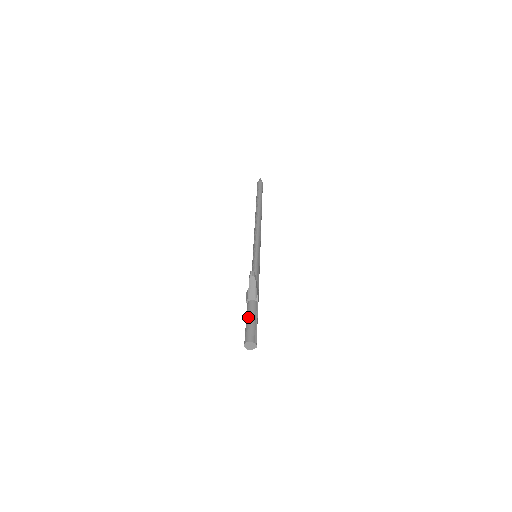
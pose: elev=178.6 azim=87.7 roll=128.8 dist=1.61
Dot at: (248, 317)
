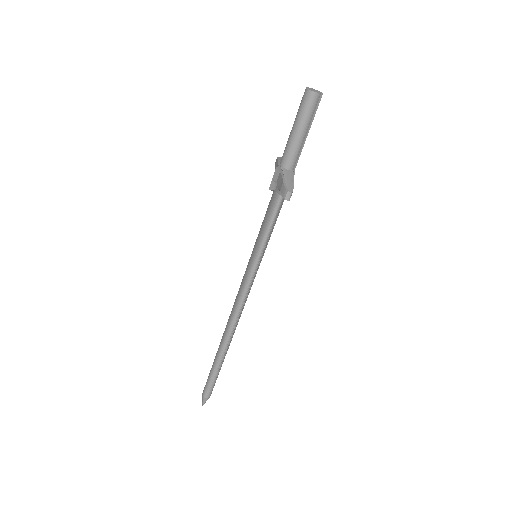
Dot at: occluded
